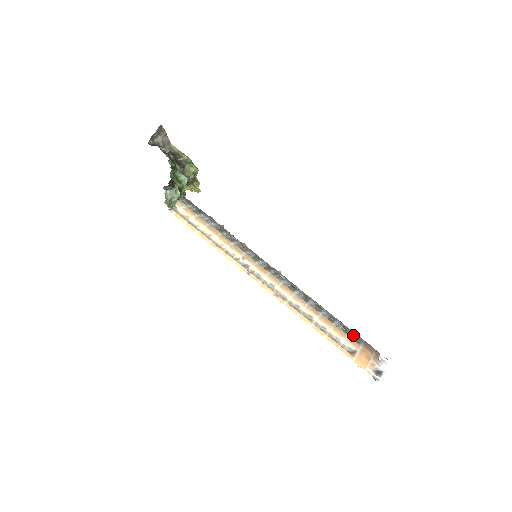
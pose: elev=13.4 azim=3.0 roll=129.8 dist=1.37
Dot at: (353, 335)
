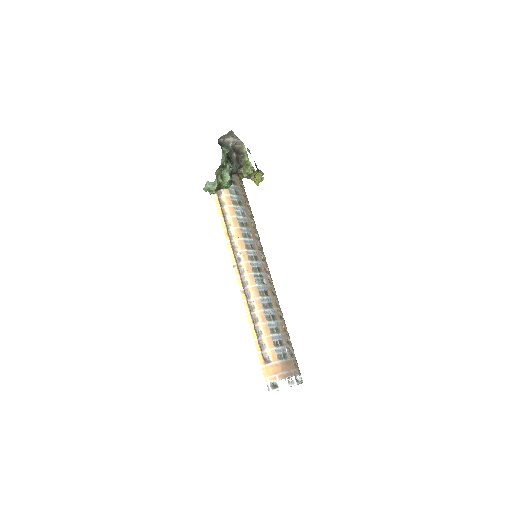
Dot at: (282, 351)
